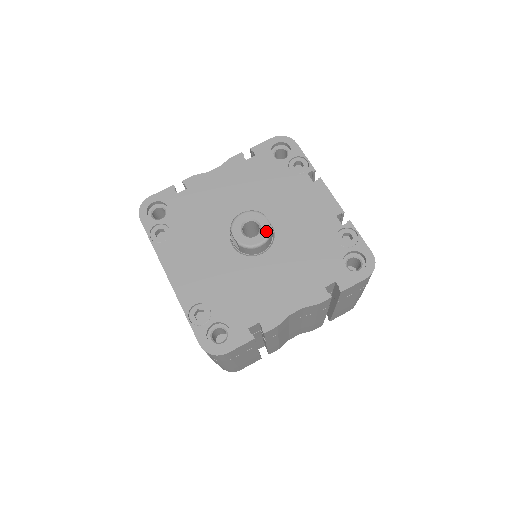
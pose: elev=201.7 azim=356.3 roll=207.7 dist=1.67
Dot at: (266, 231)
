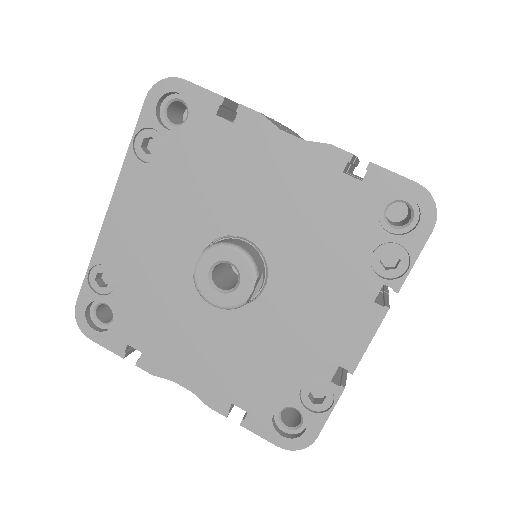
Dot at: (234, 301)
